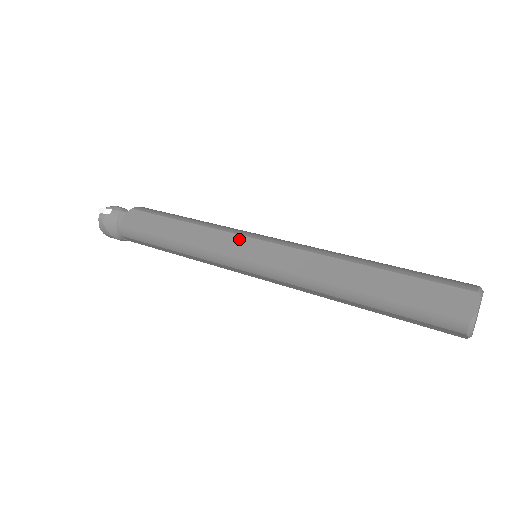
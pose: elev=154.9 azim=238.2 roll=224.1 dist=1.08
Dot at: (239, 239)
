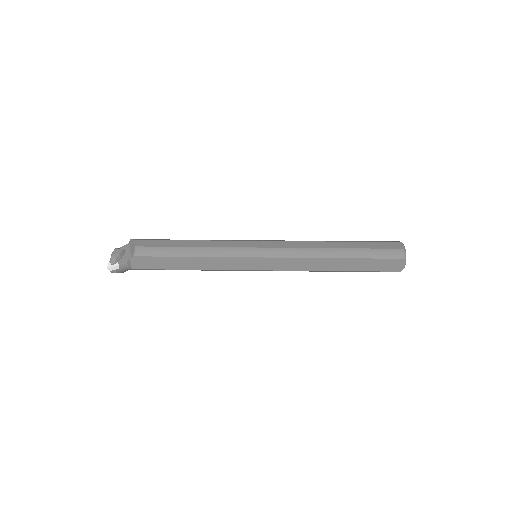
Dot at: (245, 260)
